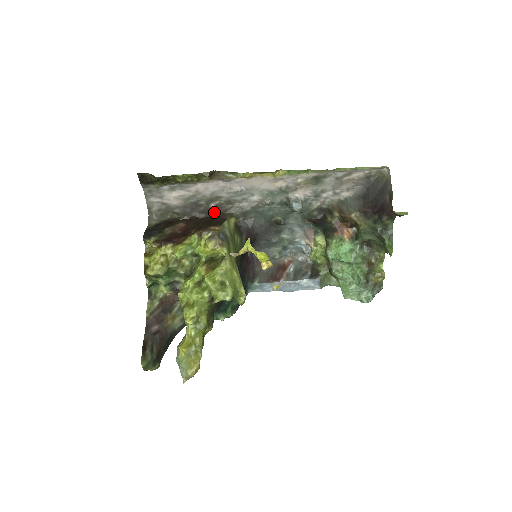
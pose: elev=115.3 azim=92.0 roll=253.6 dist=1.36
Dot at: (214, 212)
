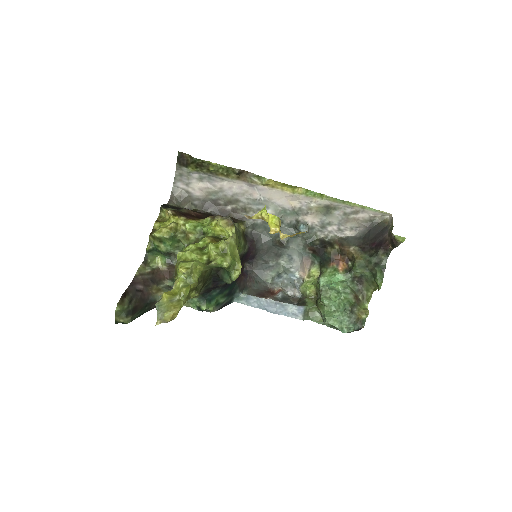
Dot at: (228, 215)
